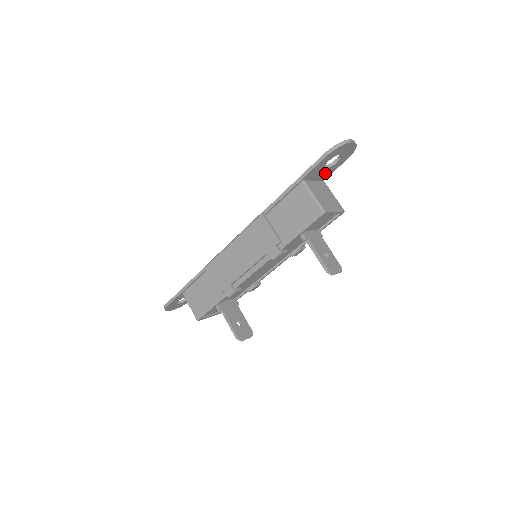
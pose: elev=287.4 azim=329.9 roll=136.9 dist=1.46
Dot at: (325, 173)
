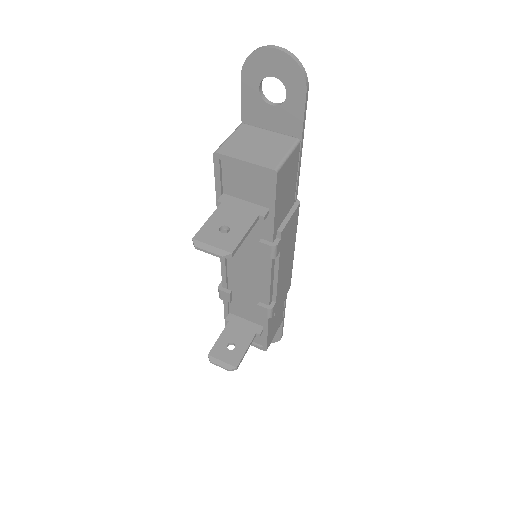
Dot at: (286, 119)
